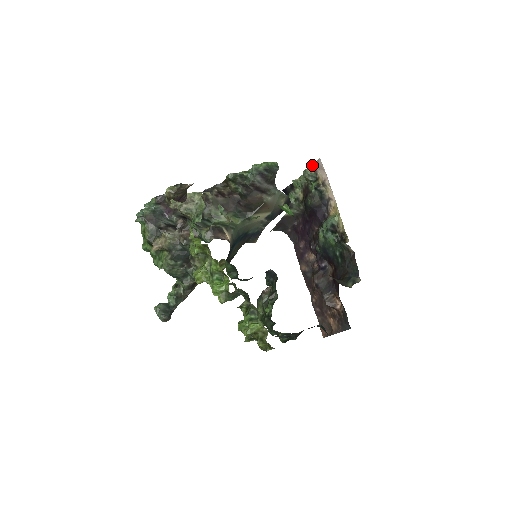
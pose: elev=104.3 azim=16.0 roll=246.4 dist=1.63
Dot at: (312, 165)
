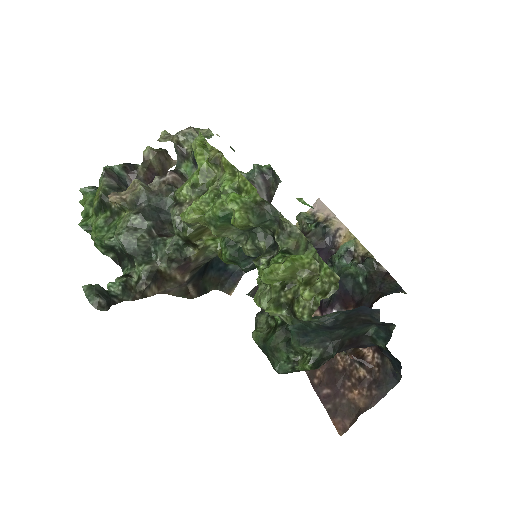
Dot at: occluded
